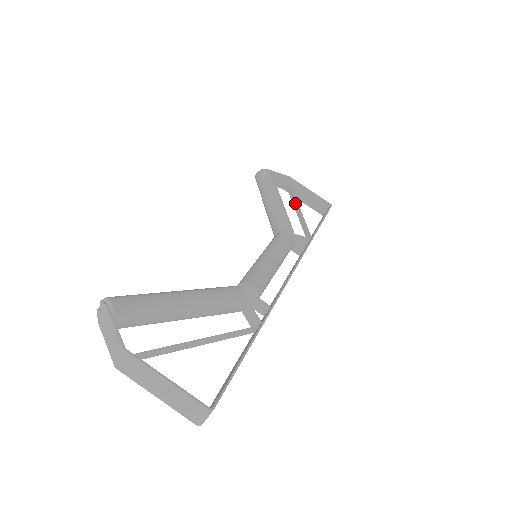
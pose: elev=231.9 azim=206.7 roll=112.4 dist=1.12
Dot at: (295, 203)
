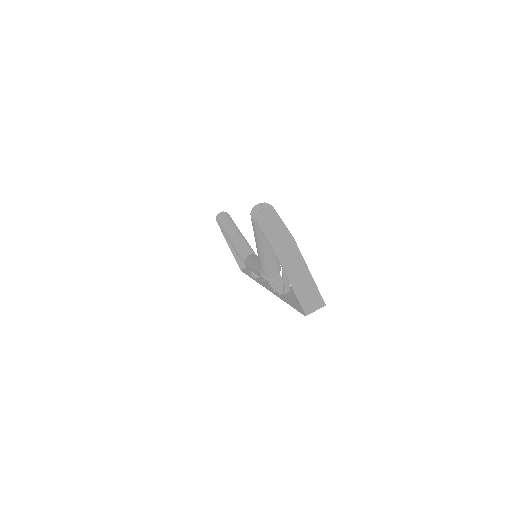
Dot at: occluded
